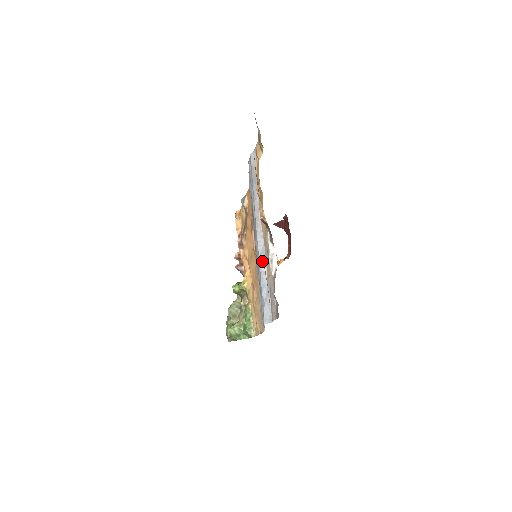
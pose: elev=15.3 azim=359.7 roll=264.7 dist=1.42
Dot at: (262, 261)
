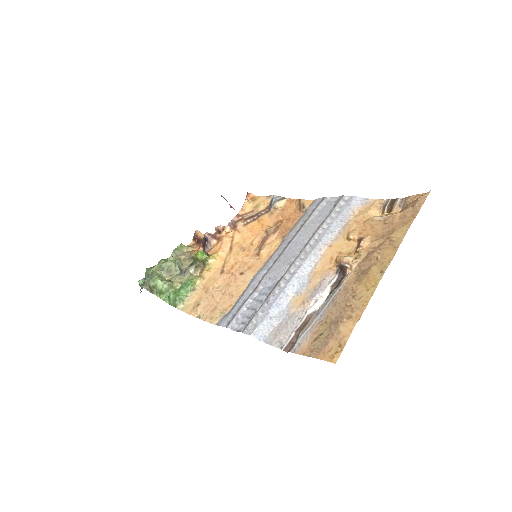
Dot at: (294, 285)
